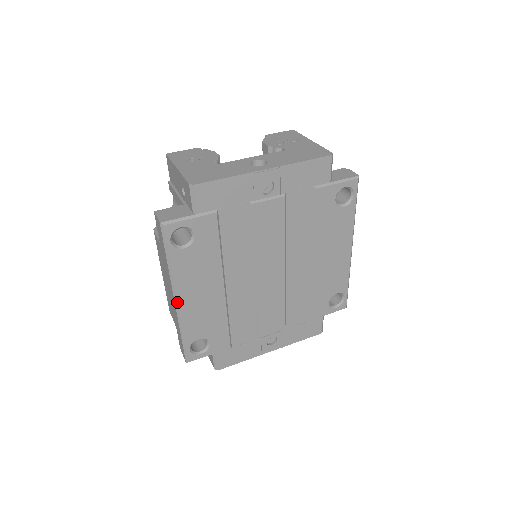
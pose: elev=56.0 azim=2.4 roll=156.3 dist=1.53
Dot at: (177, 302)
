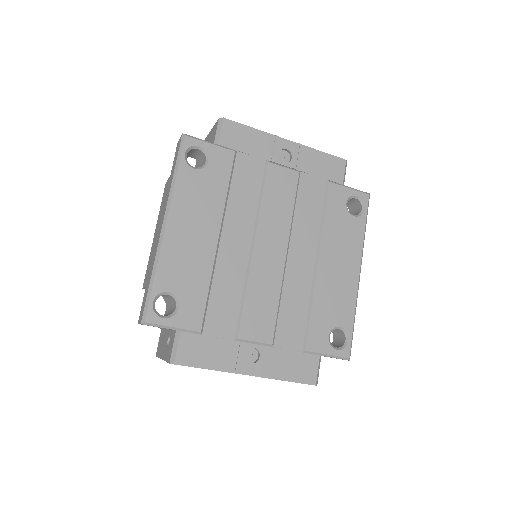
Dot at: (165, 226)
